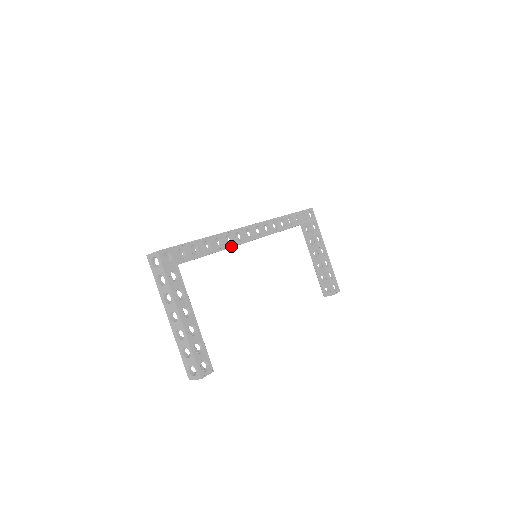
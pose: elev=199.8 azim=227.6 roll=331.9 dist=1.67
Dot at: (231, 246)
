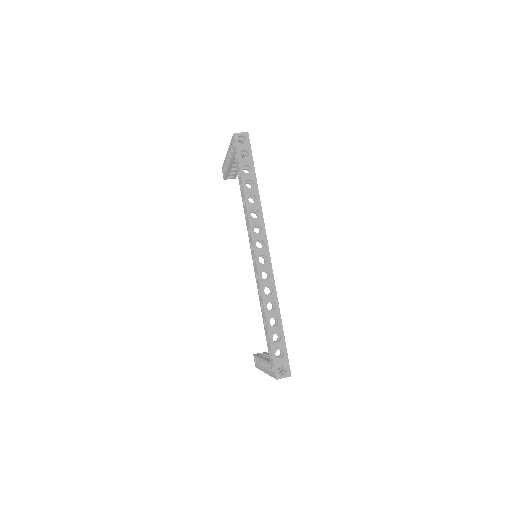
Dot at: occluded
